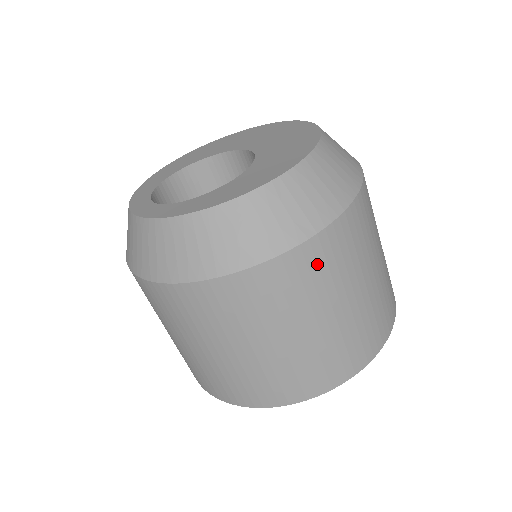
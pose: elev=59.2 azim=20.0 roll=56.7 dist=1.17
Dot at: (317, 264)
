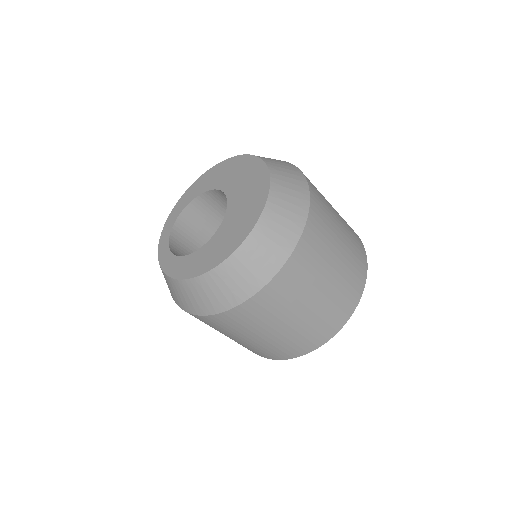
Dot at: (240, 319)
